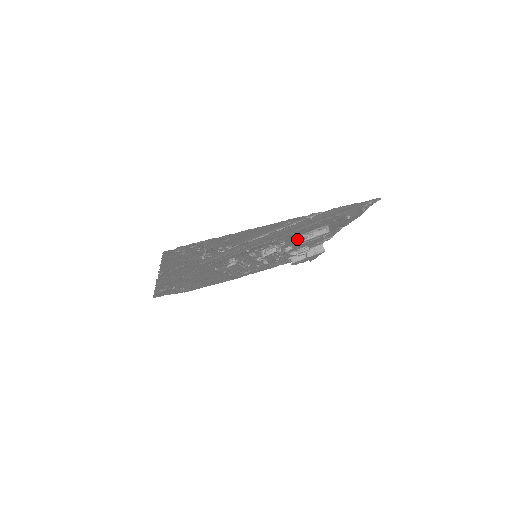
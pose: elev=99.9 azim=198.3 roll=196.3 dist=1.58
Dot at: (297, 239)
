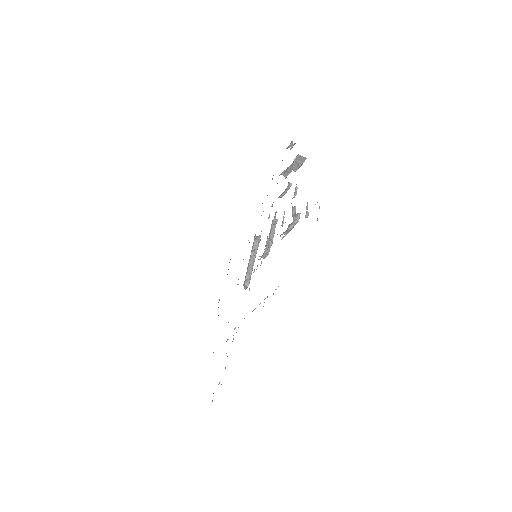
Dot at: occluded
